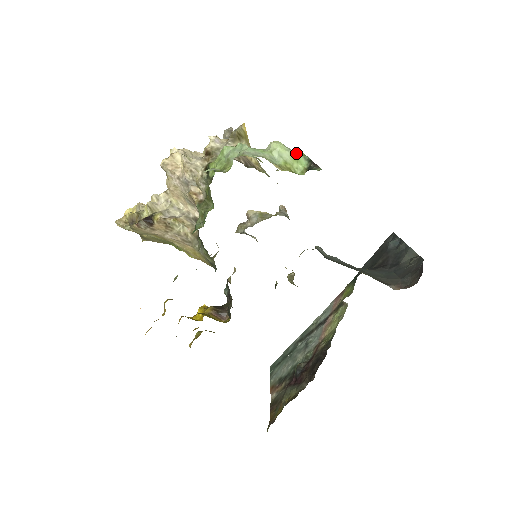
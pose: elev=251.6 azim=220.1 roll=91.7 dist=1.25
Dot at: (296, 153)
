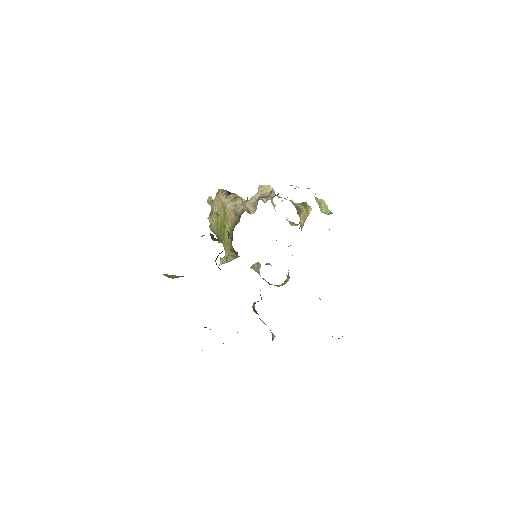
Dot at: (328, 209)
